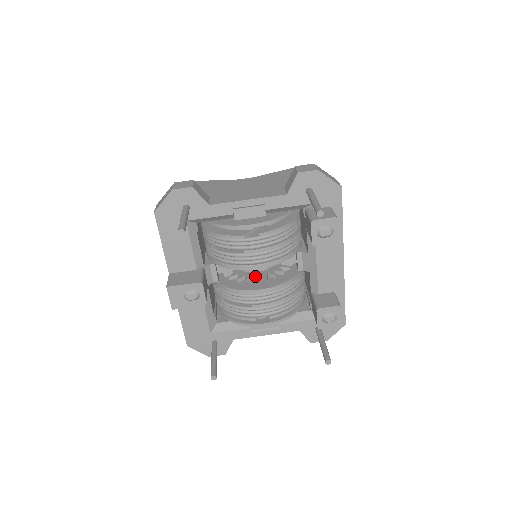
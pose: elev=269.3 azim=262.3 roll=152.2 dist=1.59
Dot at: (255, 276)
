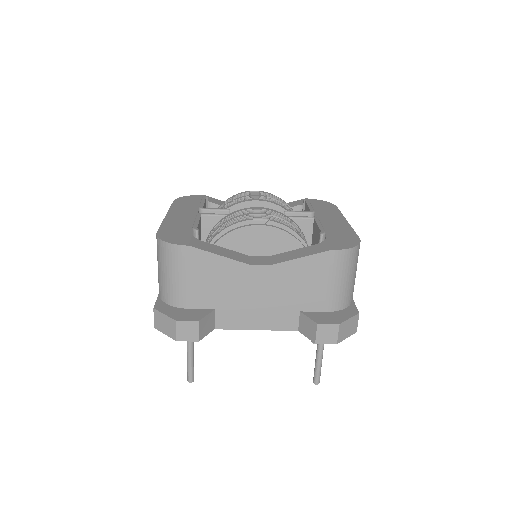
Dot at: occluded
